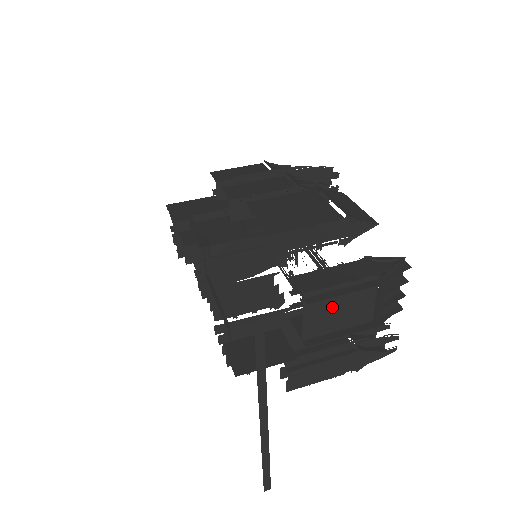
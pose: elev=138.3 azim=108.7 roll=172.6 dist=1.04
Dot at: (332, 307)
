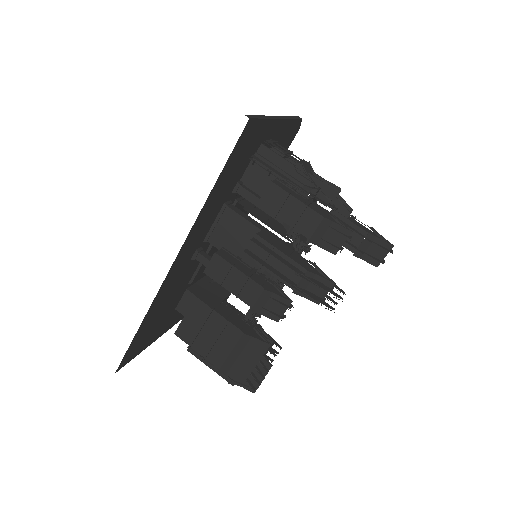
Dot at: occluded
